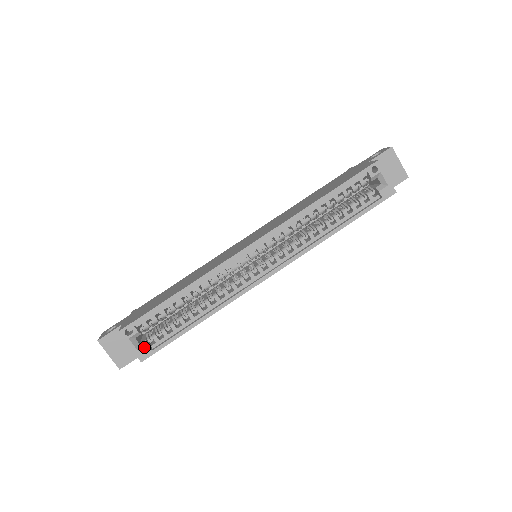
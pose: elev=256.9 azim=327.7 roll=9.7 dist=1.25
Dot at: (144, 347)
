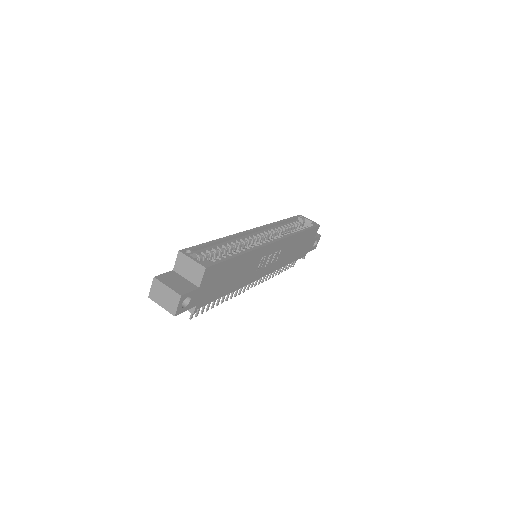
Dot at: (204, 260)
